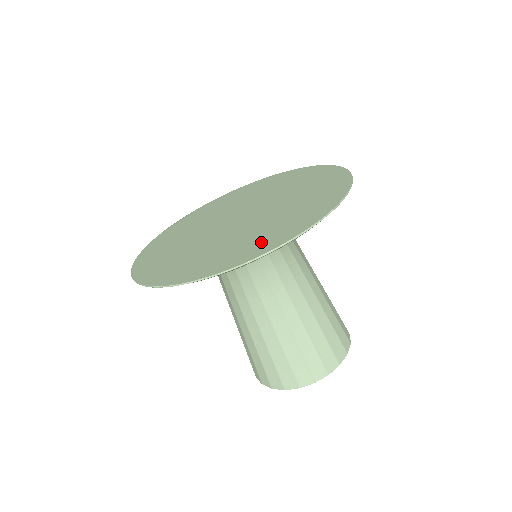
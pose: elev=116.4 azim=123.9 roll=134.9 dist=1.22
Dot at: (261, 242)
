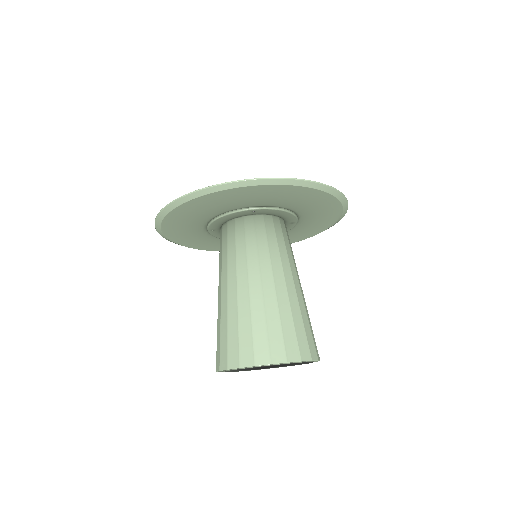
Dot at: occluded
